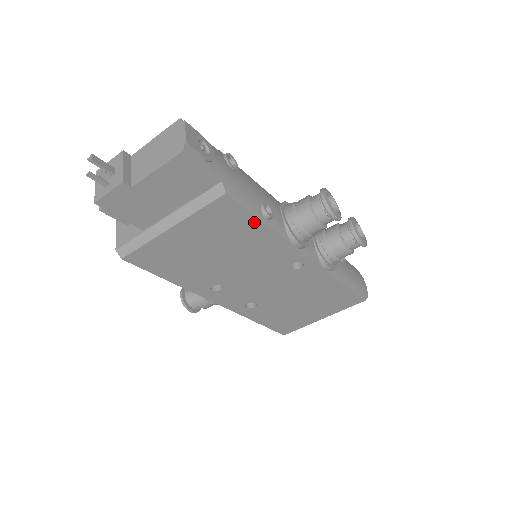
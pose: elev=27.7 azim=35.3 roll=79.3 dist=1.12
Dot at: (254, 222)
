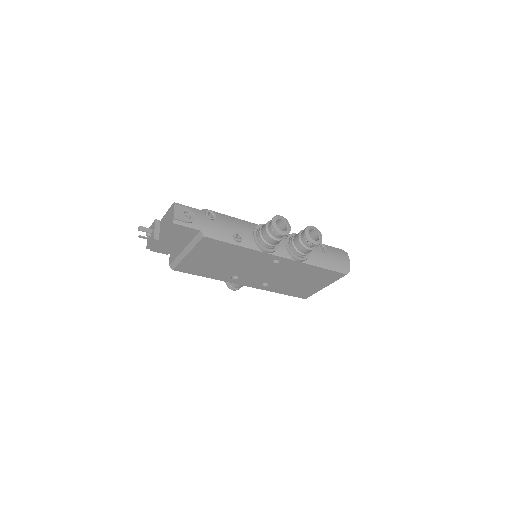
Dot at: (230, 245)
